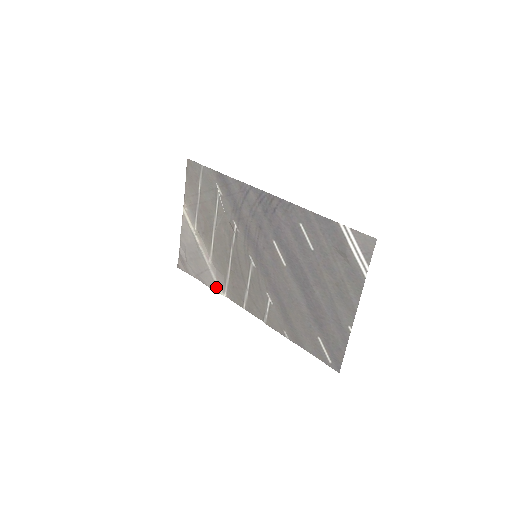
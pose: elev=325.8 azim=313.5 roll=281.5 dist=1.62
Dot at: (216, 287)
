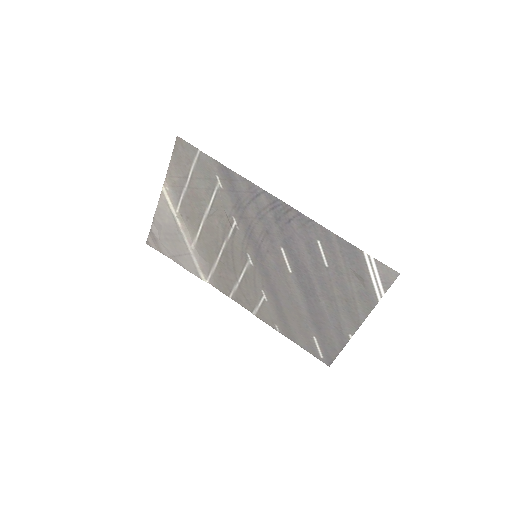
Dot at: (197, 272)
